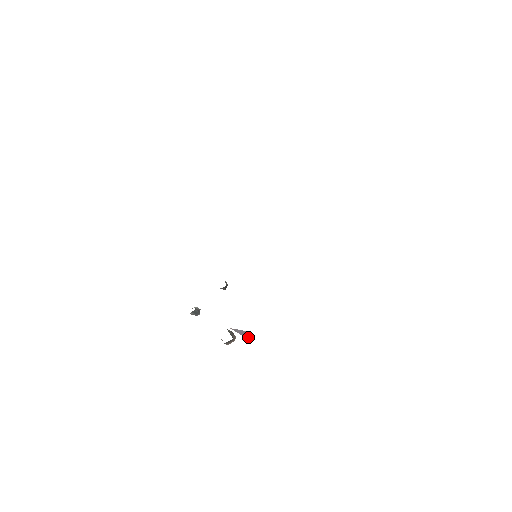
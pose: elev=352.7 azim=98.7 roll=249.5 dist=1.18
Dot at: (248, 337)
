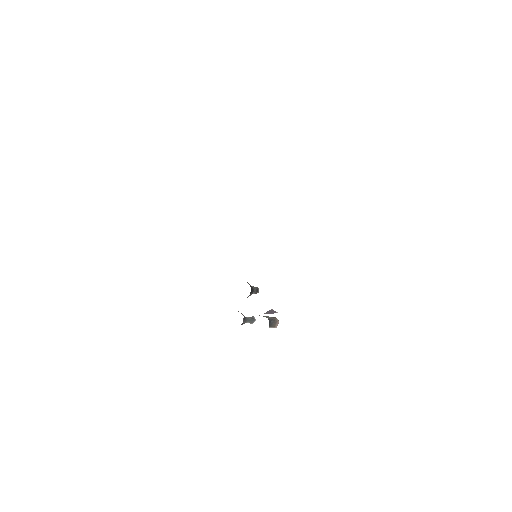
Dot at: (275, 312)
